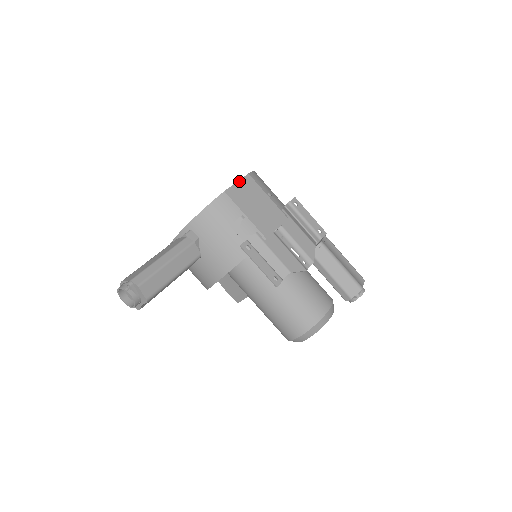
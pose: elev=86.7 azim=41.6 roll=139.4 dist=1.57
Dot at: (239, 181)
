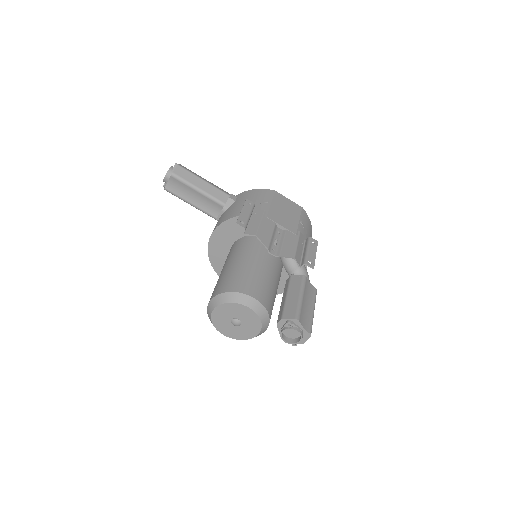
Dot at: (291, 201)
